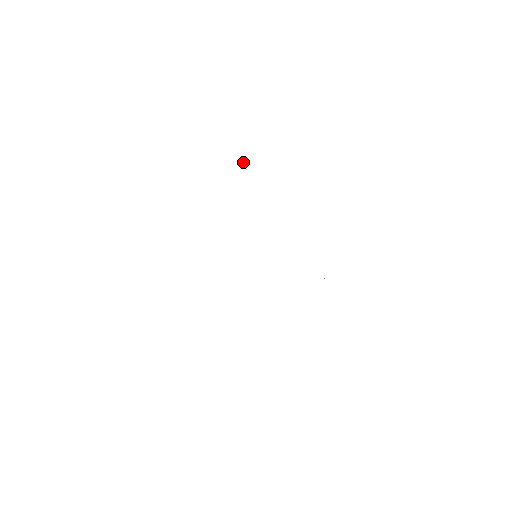
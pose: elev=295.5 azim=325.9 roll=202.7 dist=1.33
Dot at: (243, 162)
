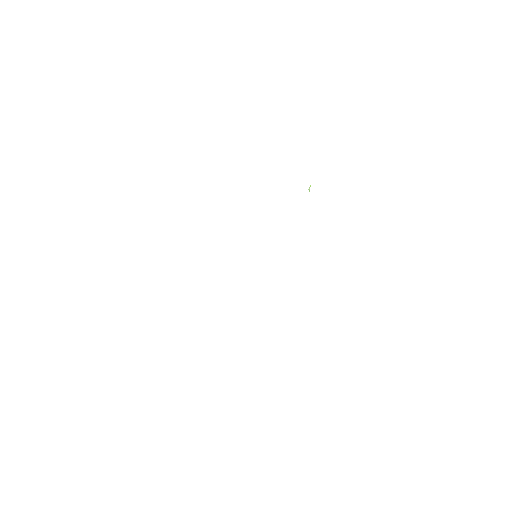
Dot at: (310, 185)
